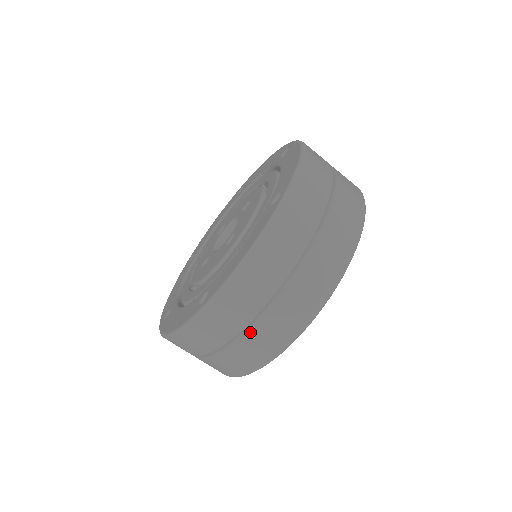
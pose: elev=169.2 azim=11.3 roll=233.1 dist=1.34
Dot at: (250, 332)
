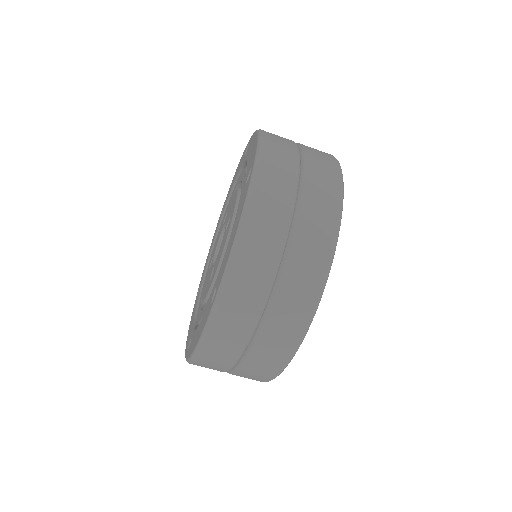
Dot at: occluded
